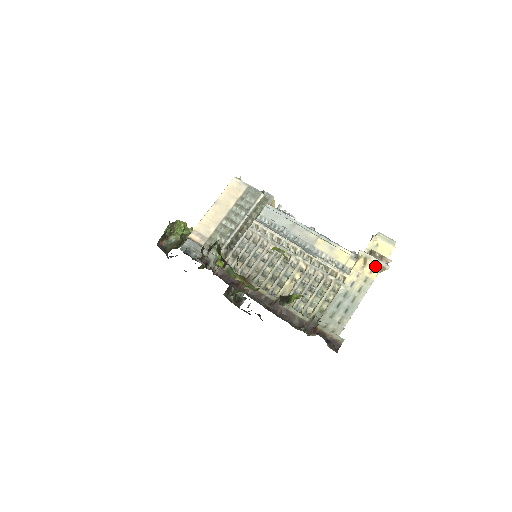
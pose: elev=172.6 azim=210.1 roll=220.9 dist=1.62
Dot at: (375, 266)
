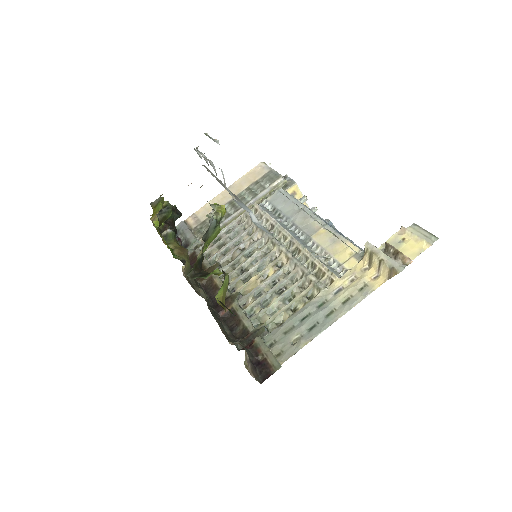
Dot at: (382, 267)
